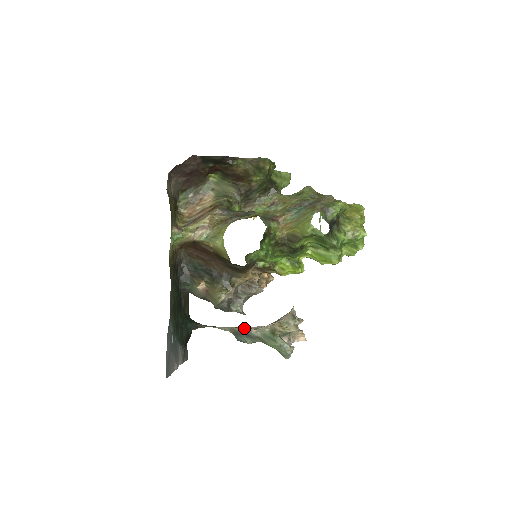
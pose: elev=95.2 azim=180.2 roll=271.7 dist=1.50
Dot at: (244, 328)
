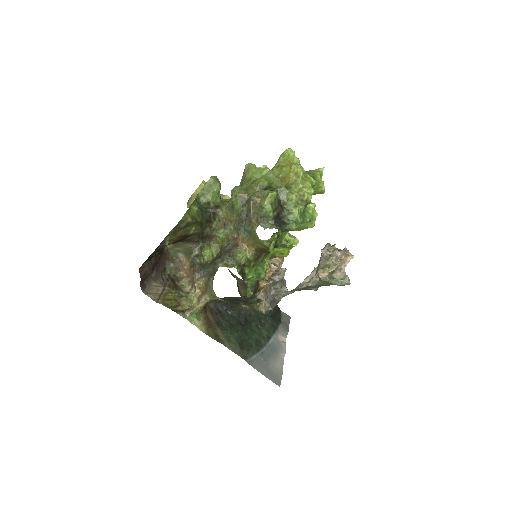
Dot at: (302, 285)
